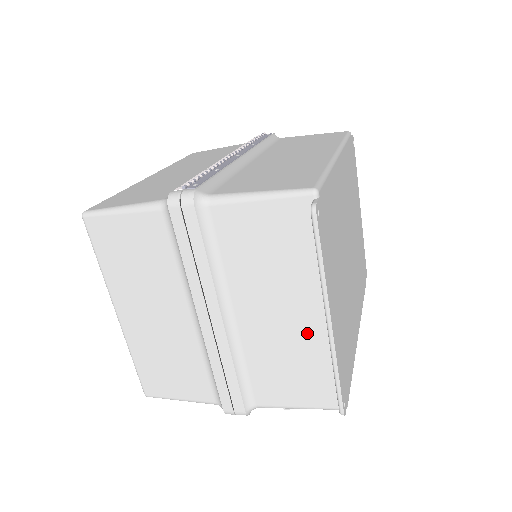
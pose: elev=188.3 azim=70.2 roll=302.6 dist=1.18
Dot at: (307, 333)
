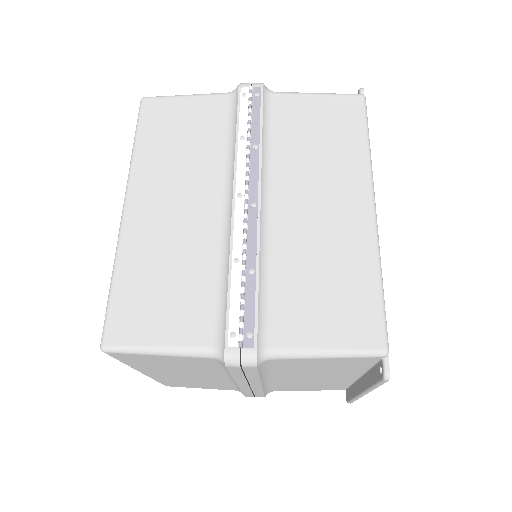
Dot at: (335, 381)
